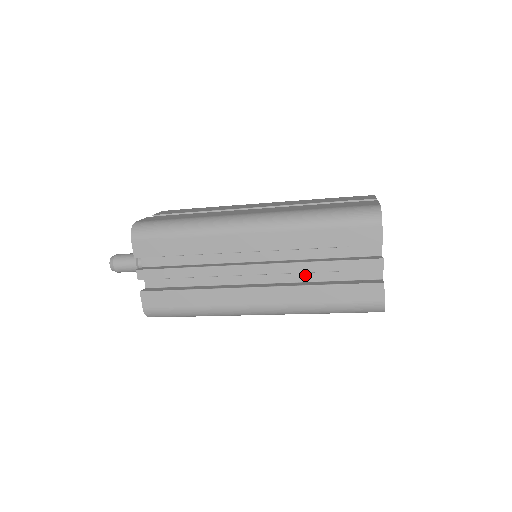
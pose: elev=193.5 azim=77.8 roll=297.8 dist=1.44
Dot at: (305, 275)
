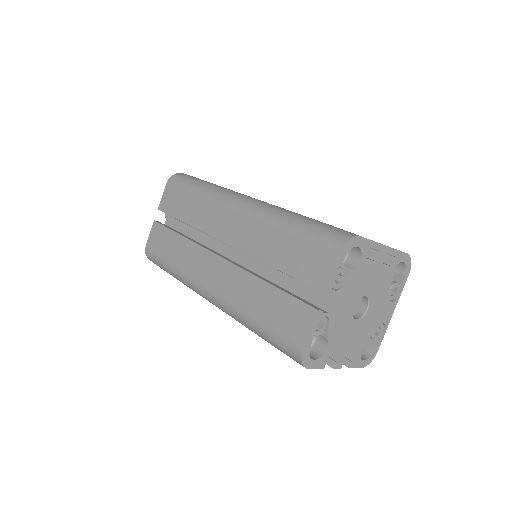
Dot at: occluded
